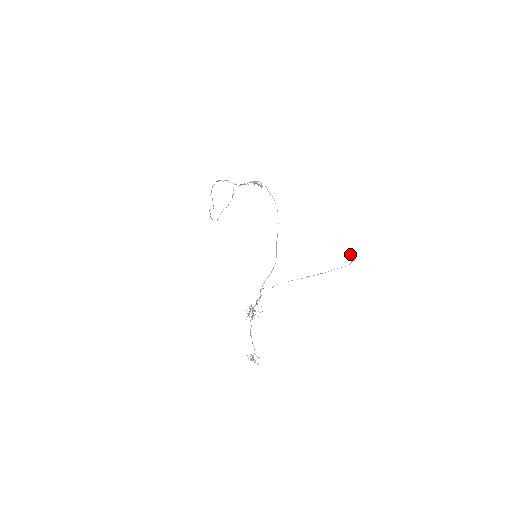
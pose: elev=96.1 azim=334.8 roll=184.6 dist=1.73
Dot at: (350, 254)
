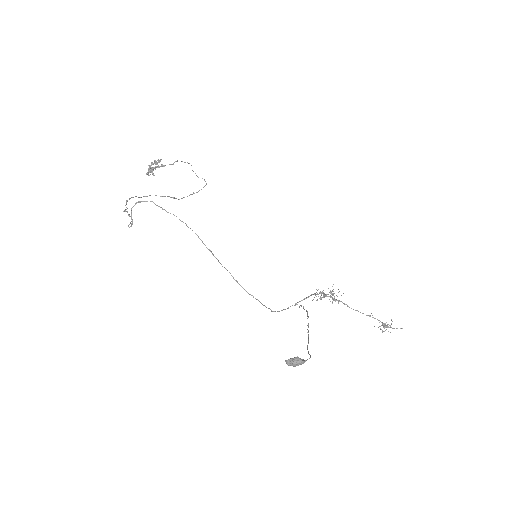
Dot at: occluded
